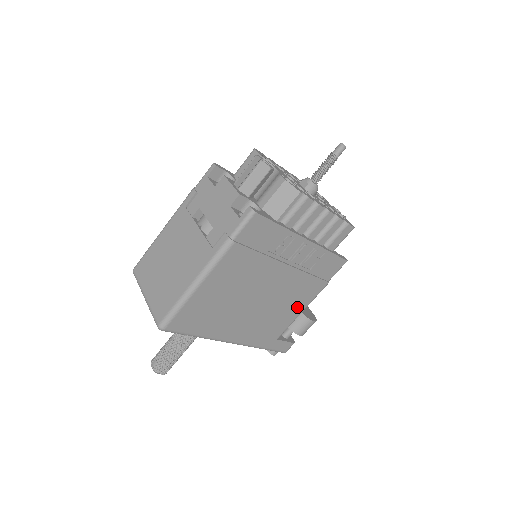
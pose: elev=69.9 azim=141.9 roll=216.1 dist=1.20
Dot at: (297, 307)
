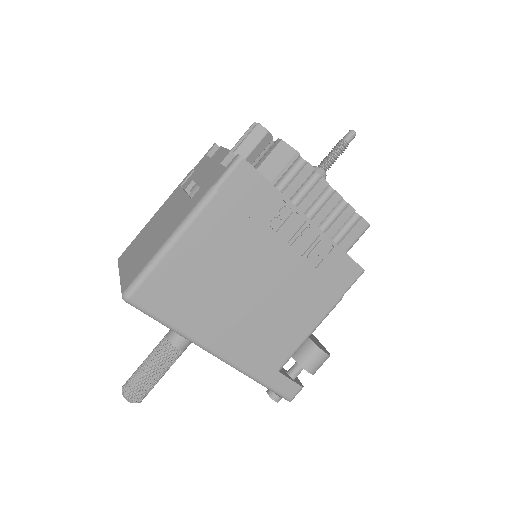
Dot at: (302, 324)
